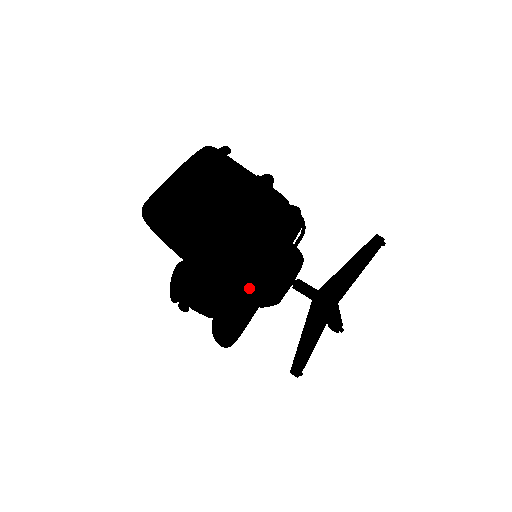
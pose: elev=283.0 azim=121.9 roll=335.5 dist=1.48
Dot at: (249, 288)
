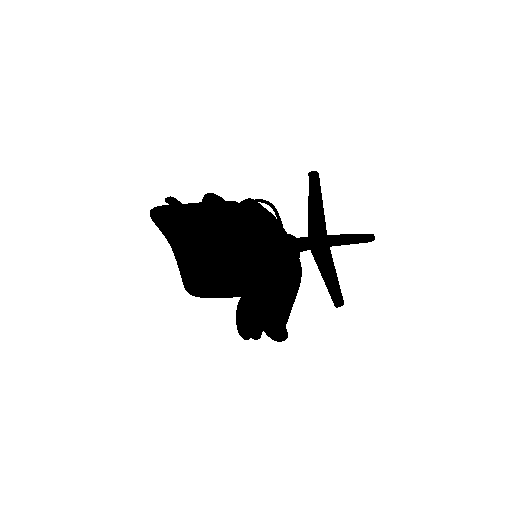
Dot at: (299, 270)
